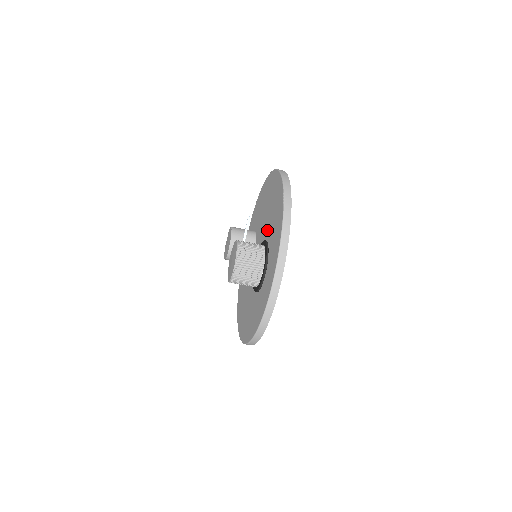
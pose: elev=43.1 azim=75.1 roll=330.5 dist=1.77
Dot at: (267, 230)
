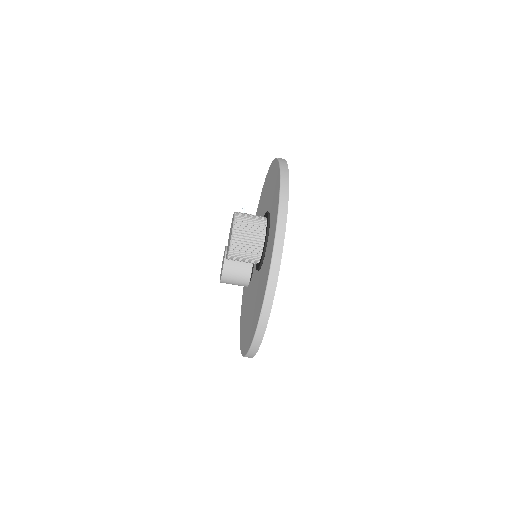
Dot at: (264, 214)
